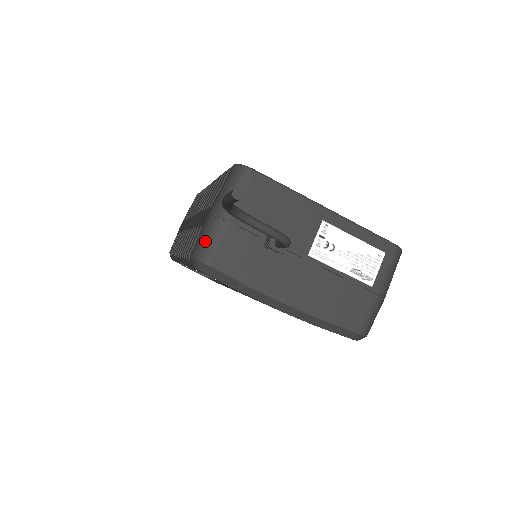
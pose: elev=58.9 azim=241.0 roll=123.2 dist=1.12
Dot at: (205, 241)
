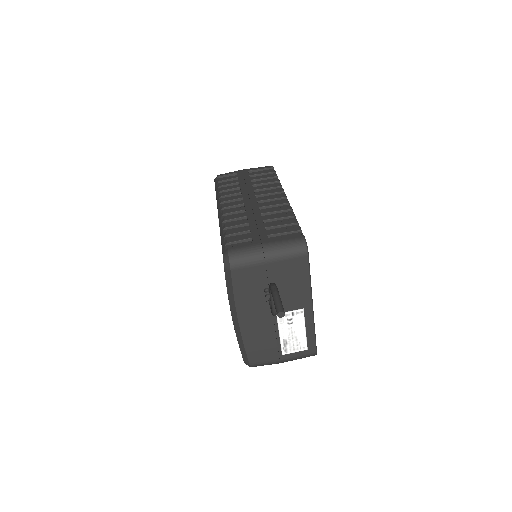
Dot at: (244, 256)
